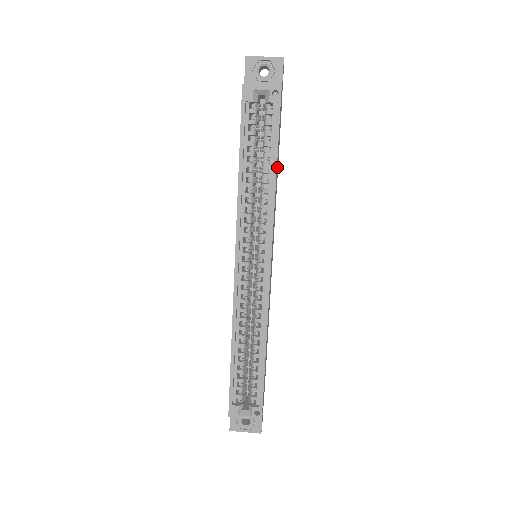
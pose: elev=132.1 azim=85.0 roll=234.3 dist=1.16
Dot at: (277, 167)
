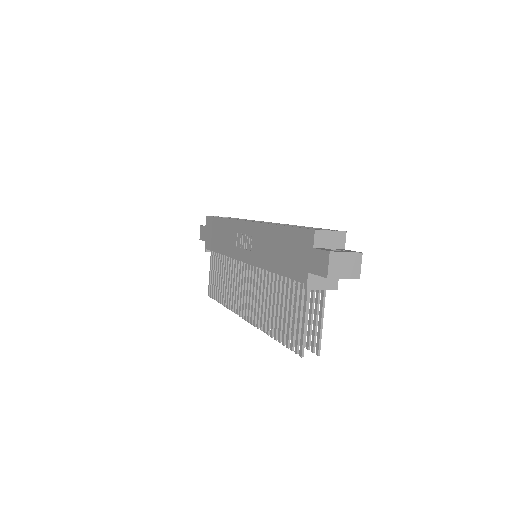
Dot at: occluded
